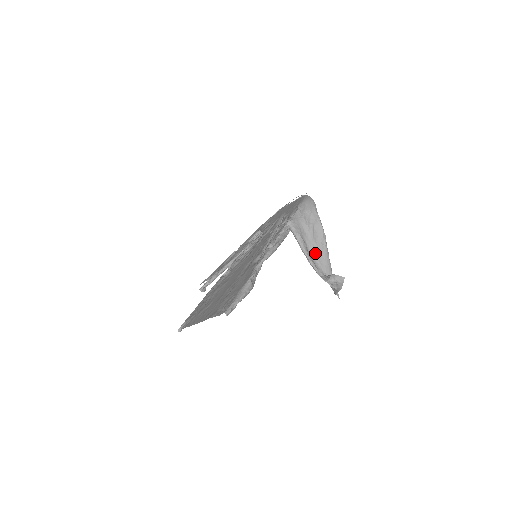
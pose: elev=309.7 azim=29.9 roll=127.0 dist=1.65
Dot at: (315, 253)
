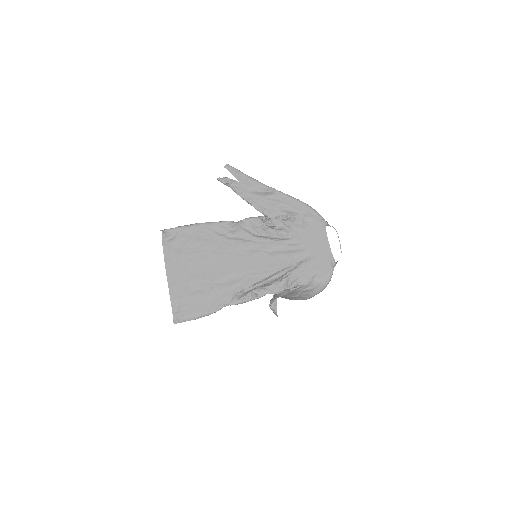
Dot at: (284, 296)
